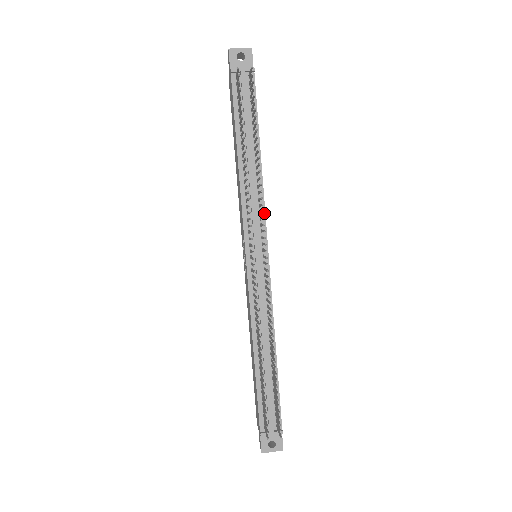
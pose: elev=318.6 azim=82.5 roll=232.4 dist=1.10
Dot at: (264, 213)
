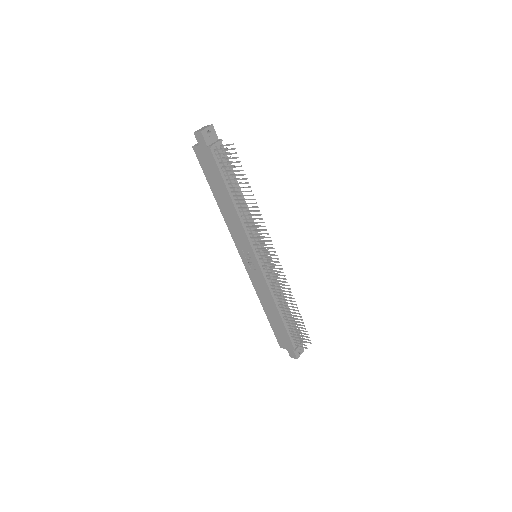
Dot at: (256, 229)
